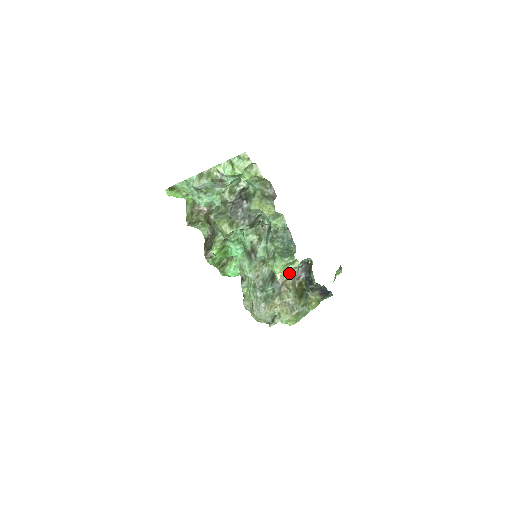
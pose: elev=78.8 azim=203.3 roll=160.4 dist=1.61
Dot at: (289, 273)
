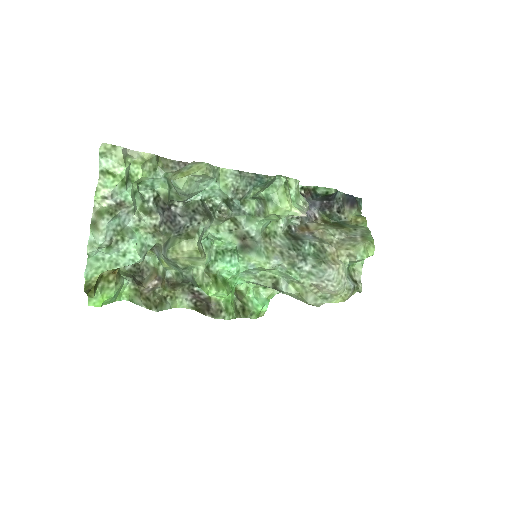
Dot at: (300, 205)
